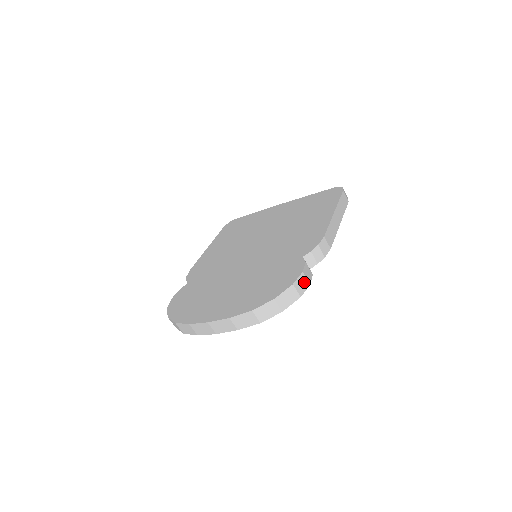
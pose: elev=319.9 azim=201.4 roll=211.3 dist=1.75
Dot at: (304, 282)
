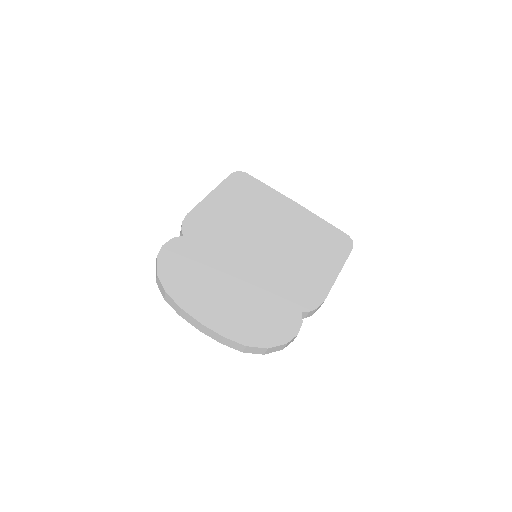
Dot at: occluded
